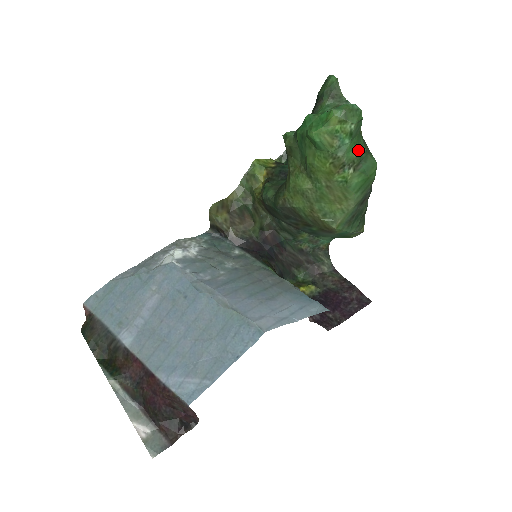
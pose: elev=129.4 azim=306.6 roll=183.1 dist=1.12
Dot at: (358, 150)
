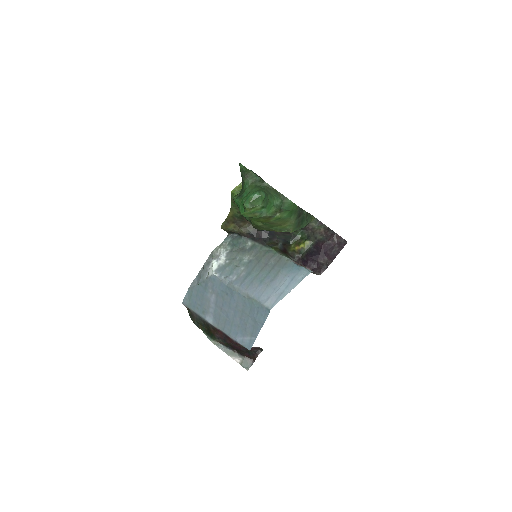
Dot at: (275, 206)
